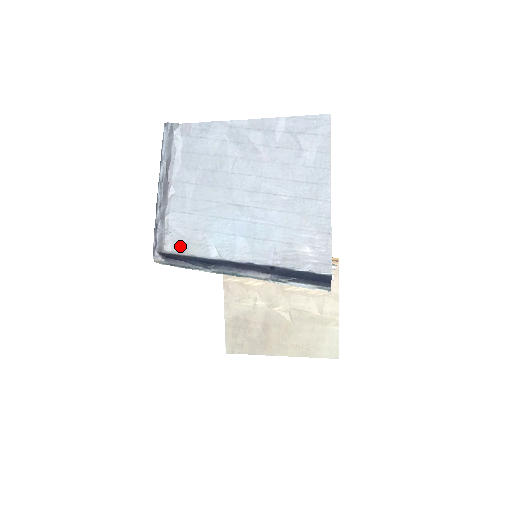
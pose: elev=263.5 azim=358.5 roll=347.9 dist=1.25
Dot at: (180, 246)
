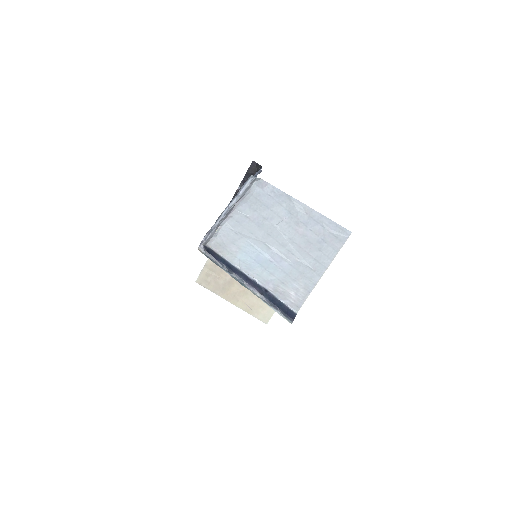
Dot at: (218, 247)
